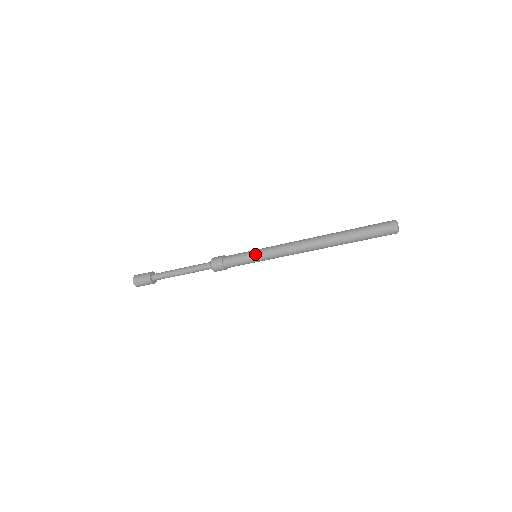
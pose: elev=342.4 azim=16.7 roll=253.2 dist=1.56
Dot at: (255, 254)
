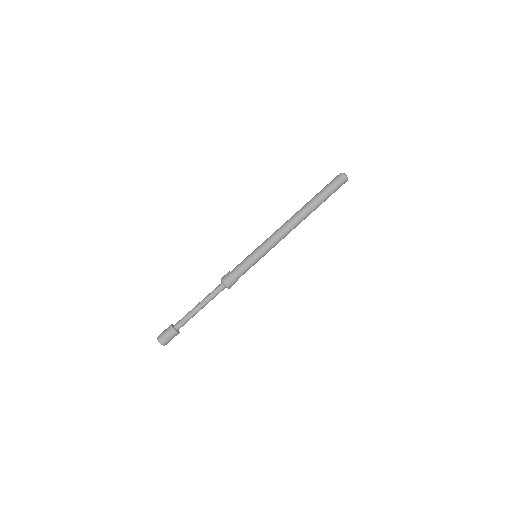
Dot at: (258, 255)
